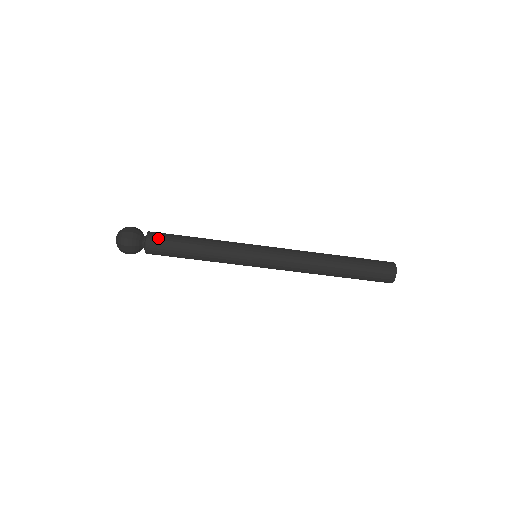
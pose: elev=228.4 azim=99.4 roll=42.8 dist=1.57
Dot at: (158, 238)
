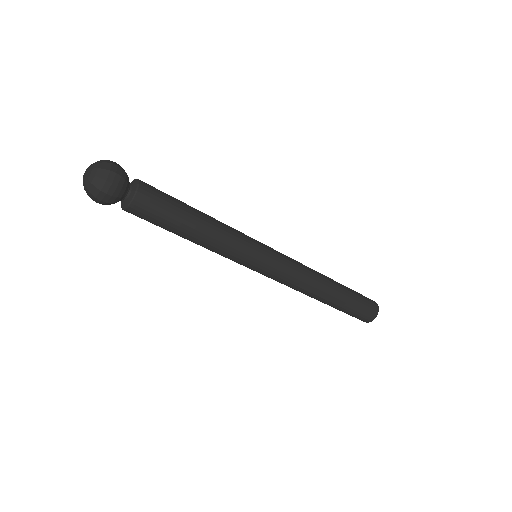
Dot at: (154, 189)
